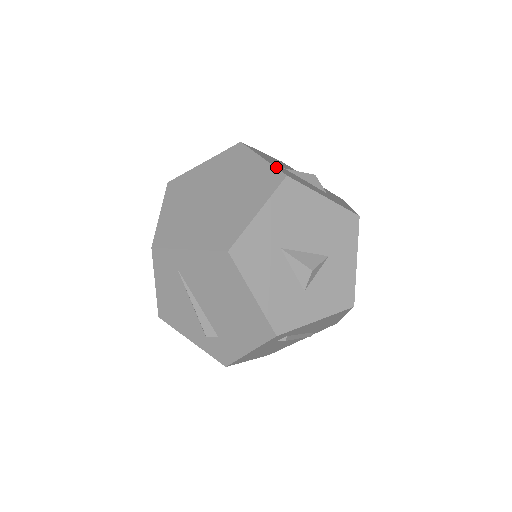
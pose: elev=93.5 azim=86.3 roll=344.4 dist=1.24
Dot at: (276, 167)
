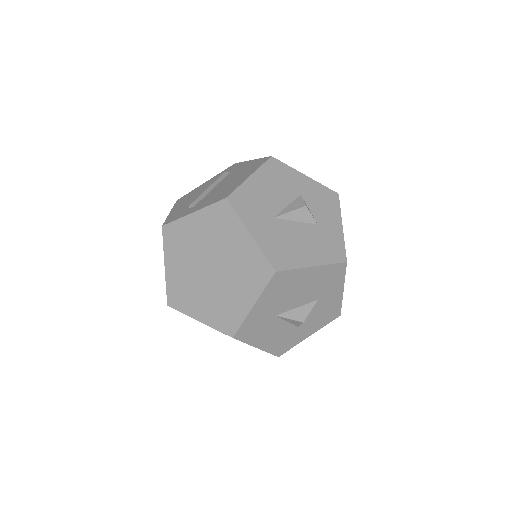
Dot at: (265, 253)
